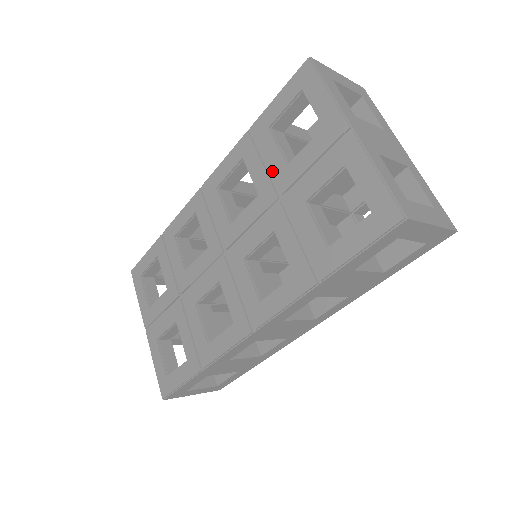
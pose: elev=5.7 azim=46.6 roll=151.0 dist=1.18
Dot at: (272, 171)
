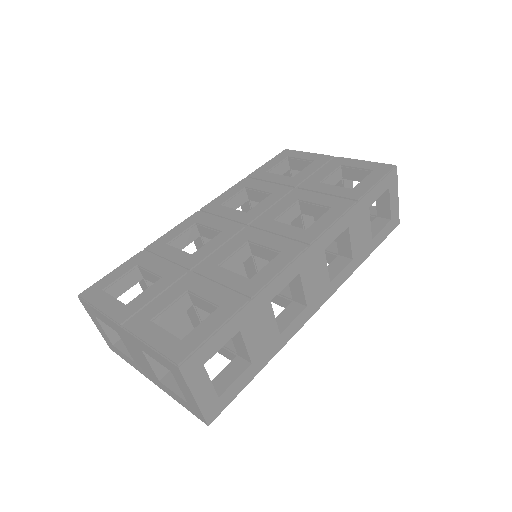
Dot at: (280, 182)
